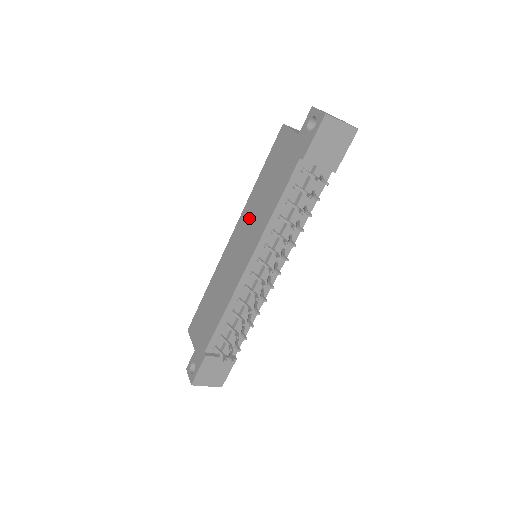
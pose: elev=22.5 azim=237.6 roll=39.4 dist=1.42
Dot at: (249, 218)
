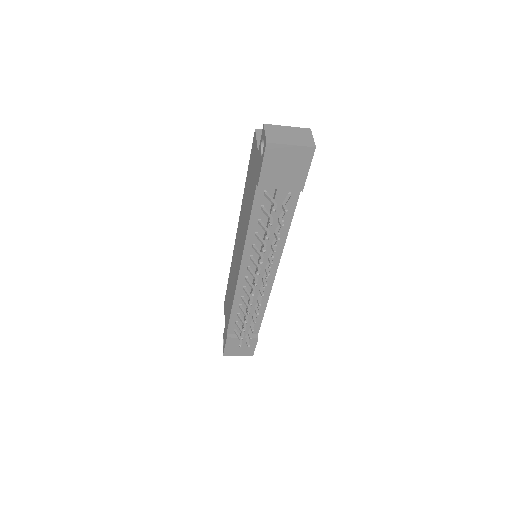
Dot at: (241, 223)
